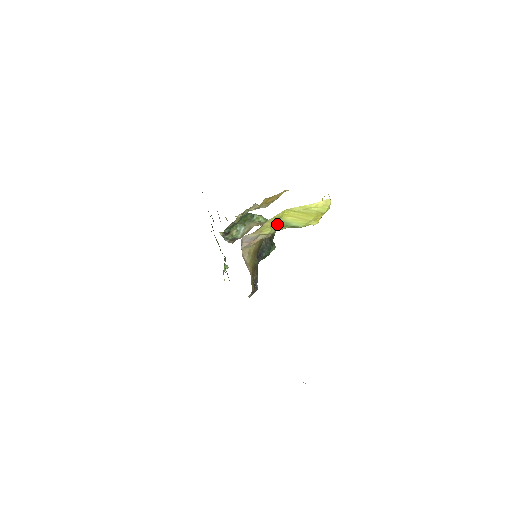
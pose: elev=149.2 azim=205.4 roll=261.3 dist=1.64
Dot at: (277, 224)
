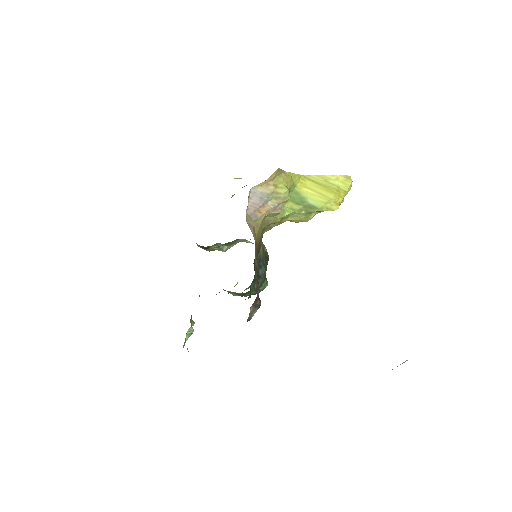
Dot at: occluded
